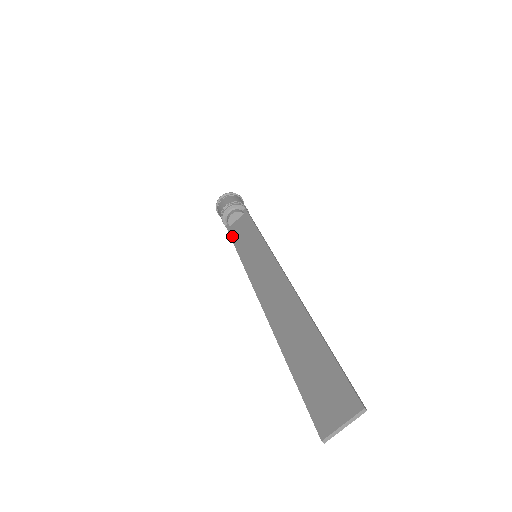
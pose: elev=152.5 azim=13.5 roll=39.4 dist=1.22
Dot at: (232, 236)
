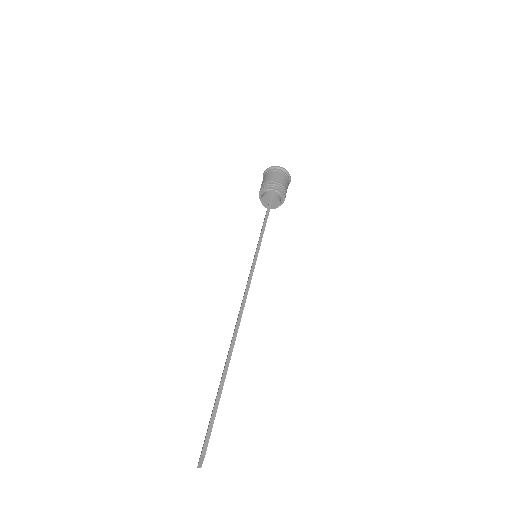
Dot at: occluded
